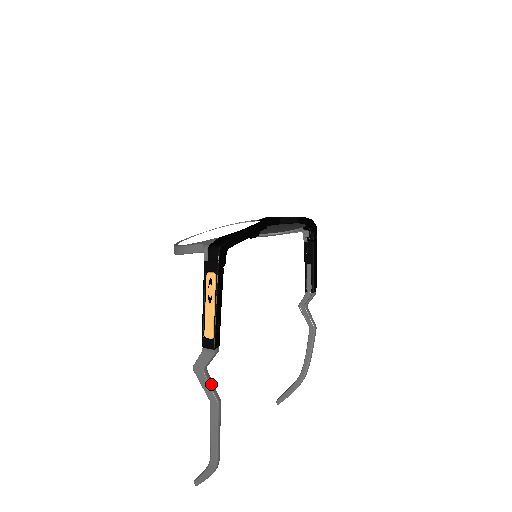
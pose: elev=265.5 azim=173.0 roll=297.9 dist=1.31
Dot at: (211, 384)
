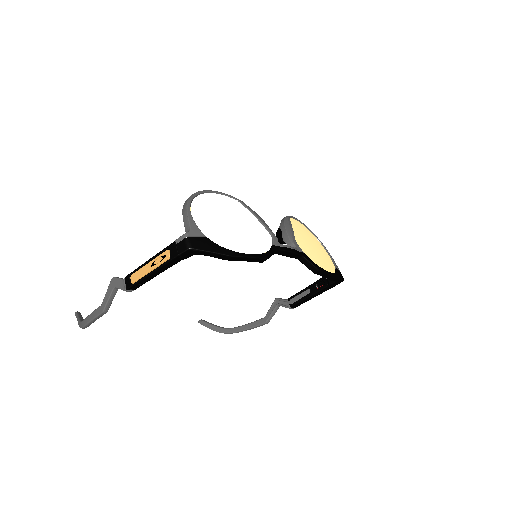
Dot at: (110, 299)
